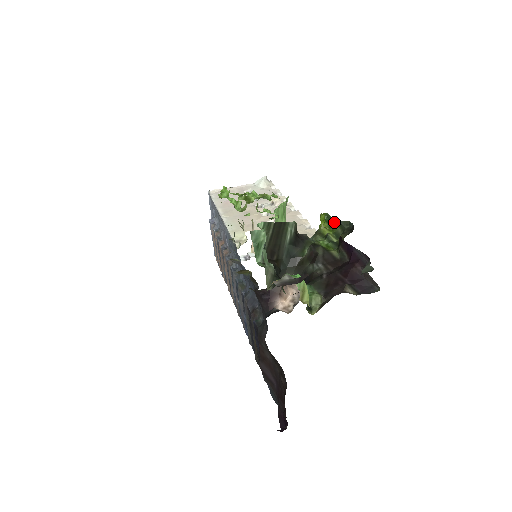
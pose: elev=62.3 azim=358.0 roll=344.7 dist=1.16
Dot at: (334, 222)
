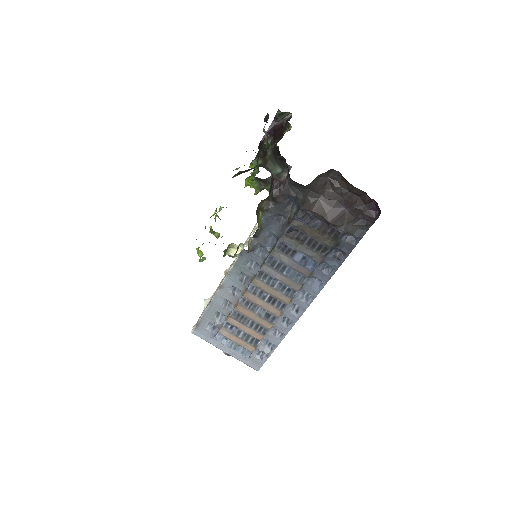
Dot at: occluded
